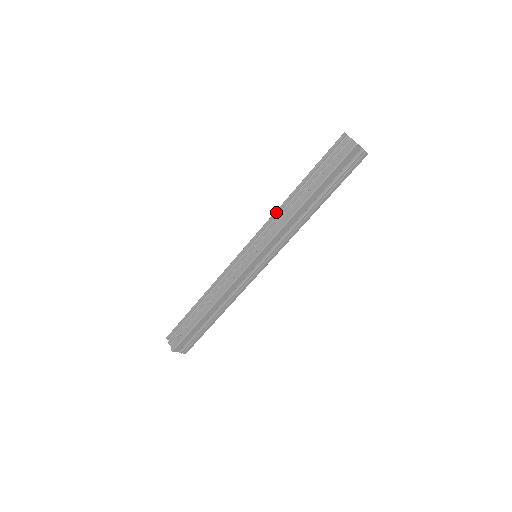
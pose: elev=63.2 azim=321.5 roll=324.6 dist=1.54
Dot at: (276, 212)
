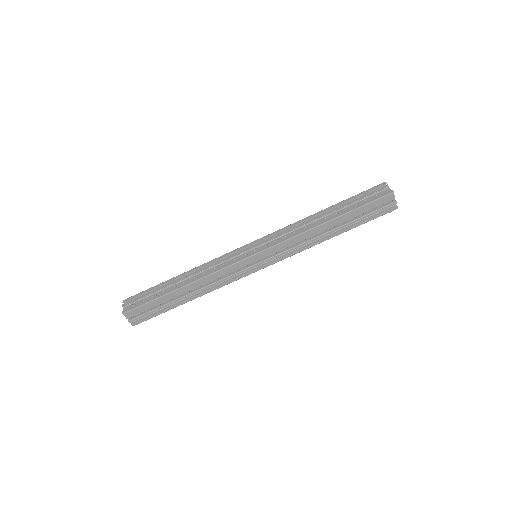
Dot at: (295, 223)
